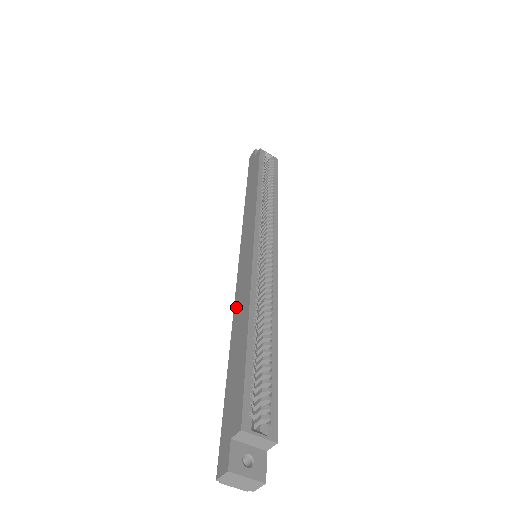
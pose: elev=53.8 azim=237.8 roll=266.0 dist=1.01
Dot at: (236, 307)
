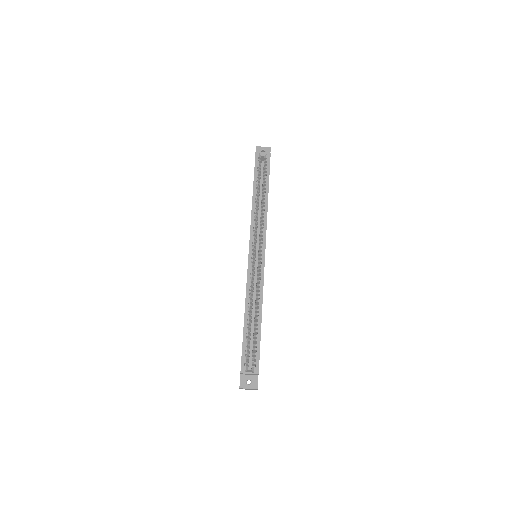
Dot at: occluded
